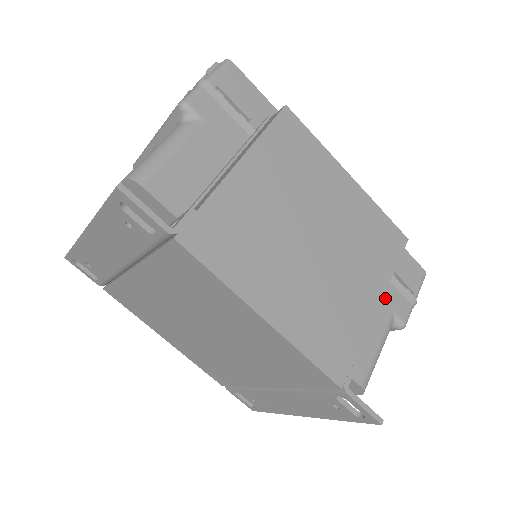
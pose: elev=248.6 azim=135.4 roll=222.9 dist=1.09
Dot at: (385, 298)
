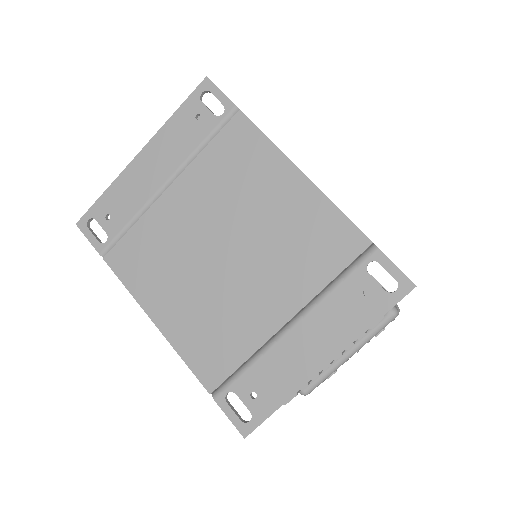
Dot at: occluded
